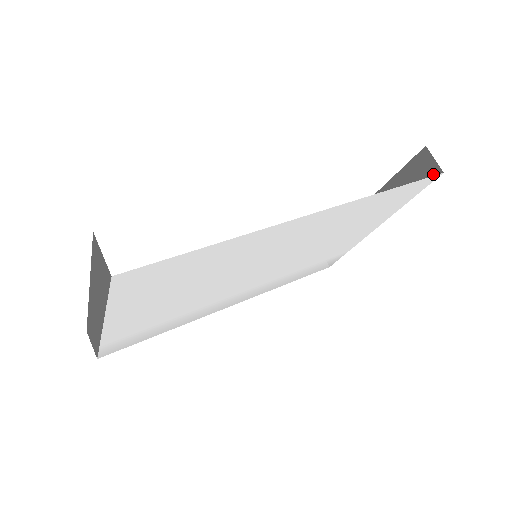
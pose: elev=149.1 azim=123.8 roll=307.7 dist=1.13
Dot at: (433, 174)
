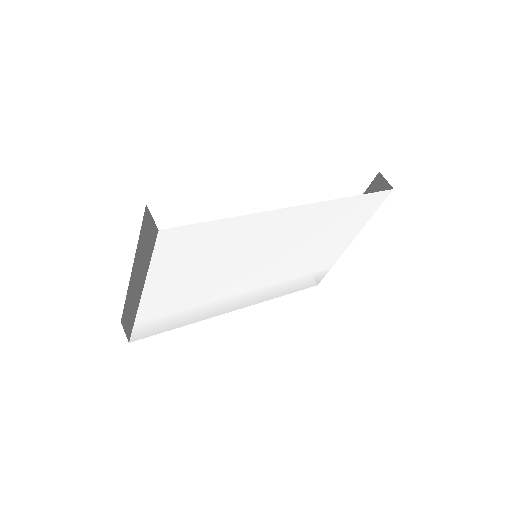
Dot at: occluded
